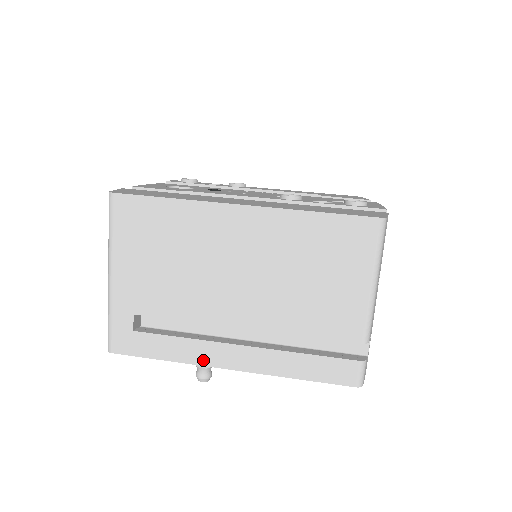
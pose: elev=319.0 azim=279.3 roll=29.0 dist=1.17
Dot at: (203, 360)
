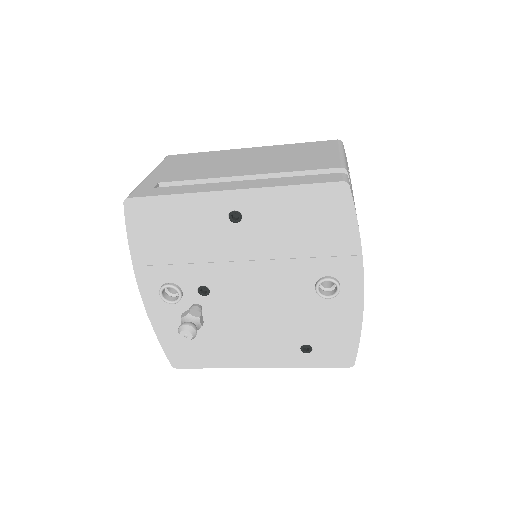
Dot at: (208, 190)
